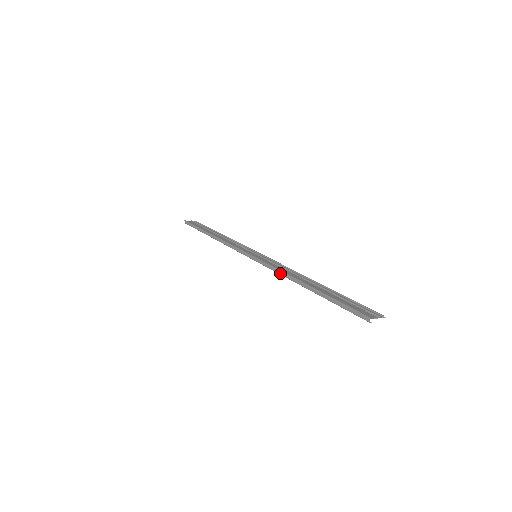
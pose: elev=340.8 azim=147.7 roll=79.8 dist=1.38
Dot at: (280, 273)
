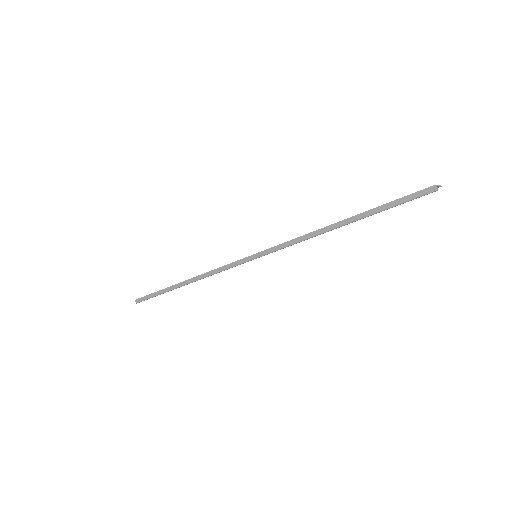
Dot at: (302, 239)
